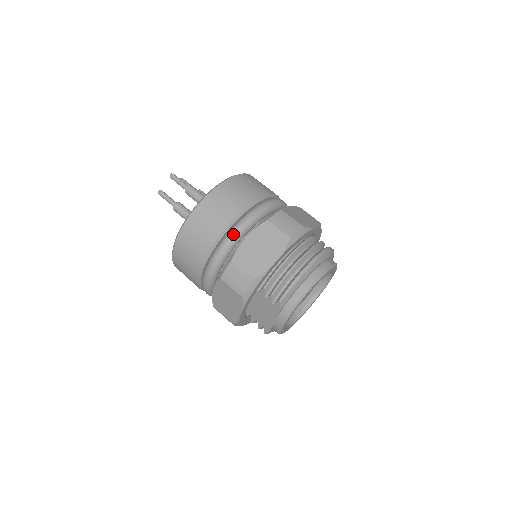
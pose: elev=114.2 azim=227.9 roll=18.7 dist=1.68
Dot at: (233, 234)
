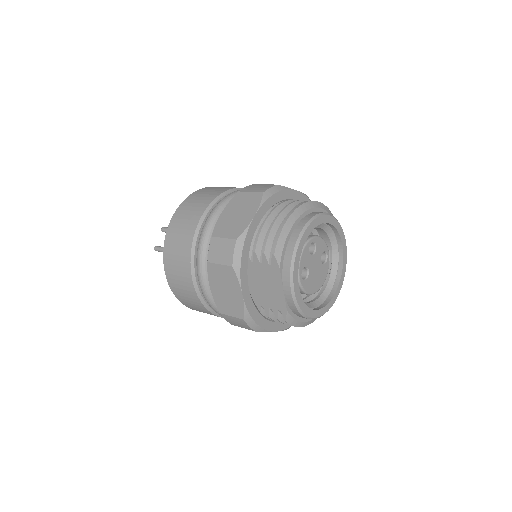
Dot at: (209, 218)
